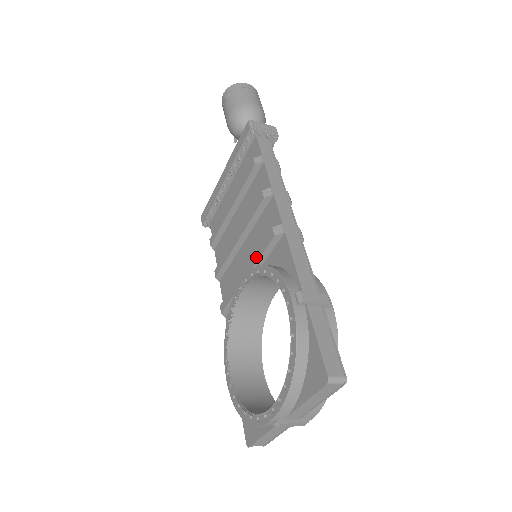
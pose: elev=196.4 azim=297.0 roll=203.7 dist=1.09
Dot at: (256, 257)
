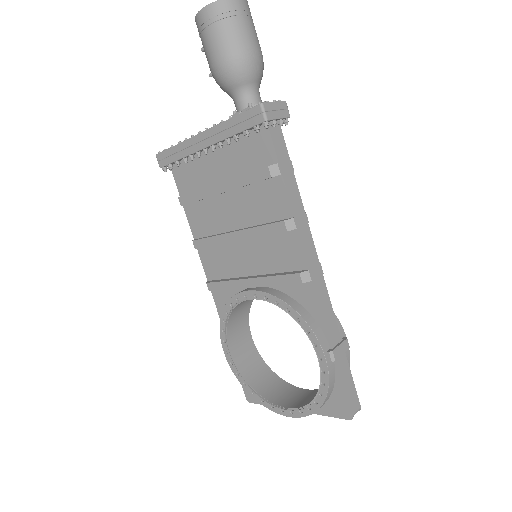
Dot at: (270, 282)
